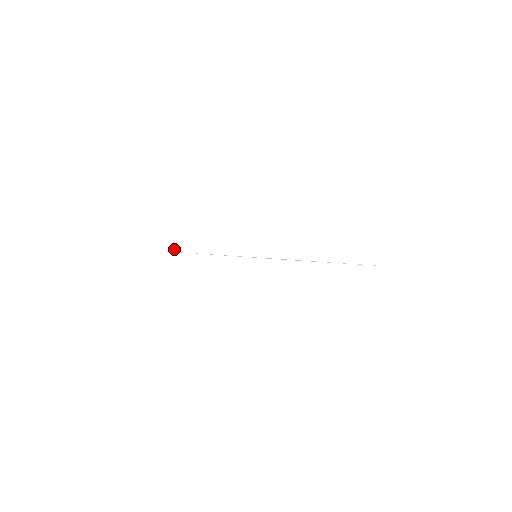
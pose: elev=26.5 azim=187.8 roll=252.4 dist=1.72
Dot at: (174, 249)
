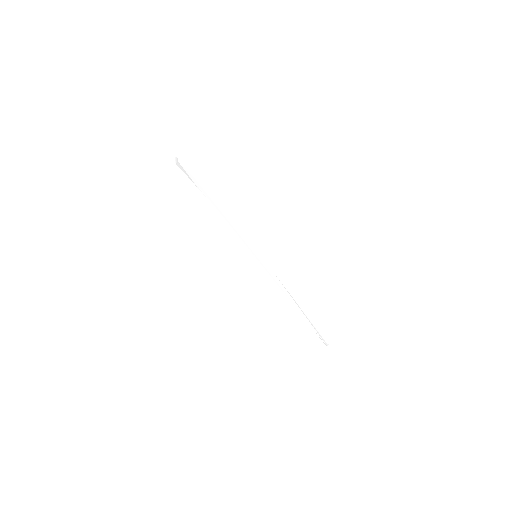
Dot at: (203, 189)
